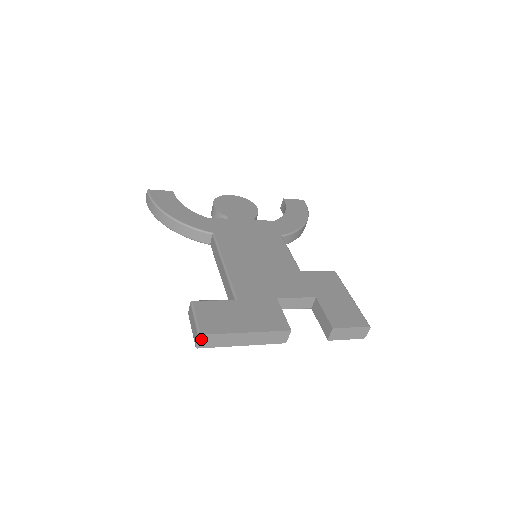
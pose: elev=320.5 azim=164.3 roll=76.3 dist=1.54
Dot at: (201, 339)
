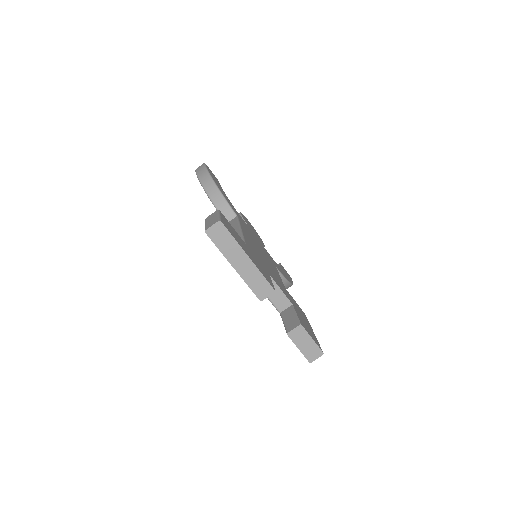
Dot at: (217, 226)
